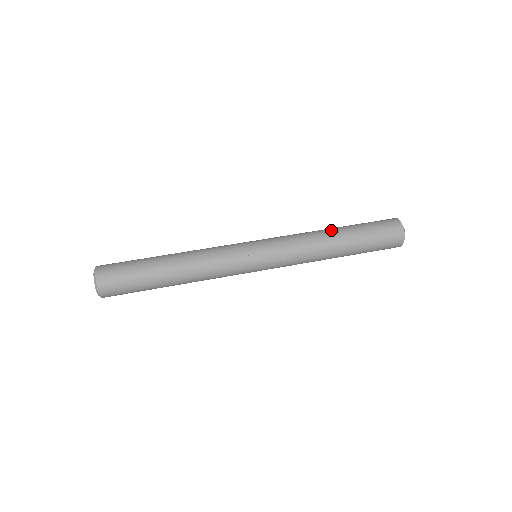
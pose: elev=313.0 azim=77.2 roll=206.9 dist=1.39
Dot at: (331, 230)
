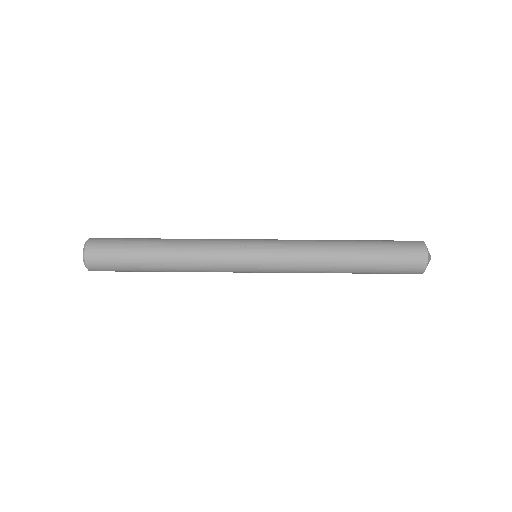
Dot at: (344, 266)
